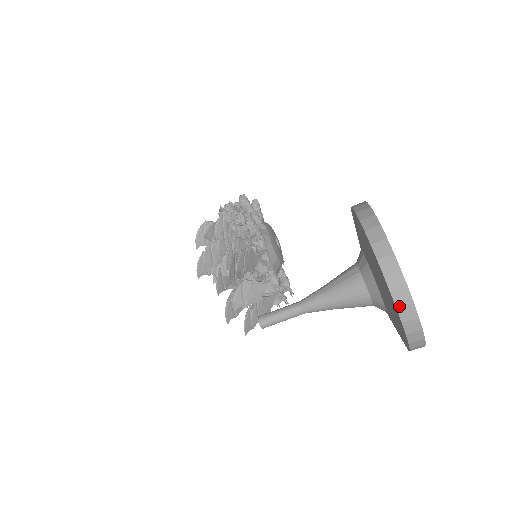
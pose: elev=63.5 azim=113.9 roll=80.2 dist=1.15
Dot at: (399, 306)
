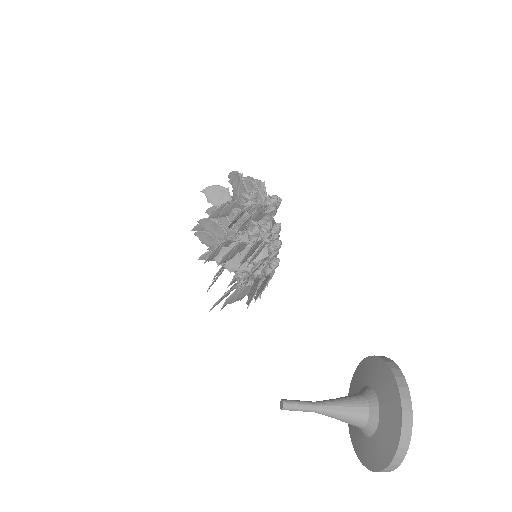
Dot at: (387, 469)
